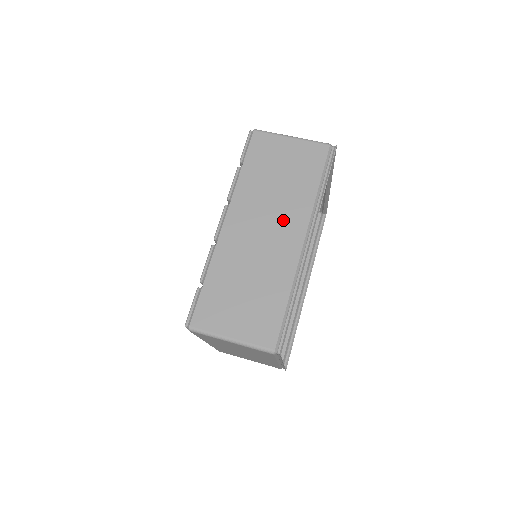
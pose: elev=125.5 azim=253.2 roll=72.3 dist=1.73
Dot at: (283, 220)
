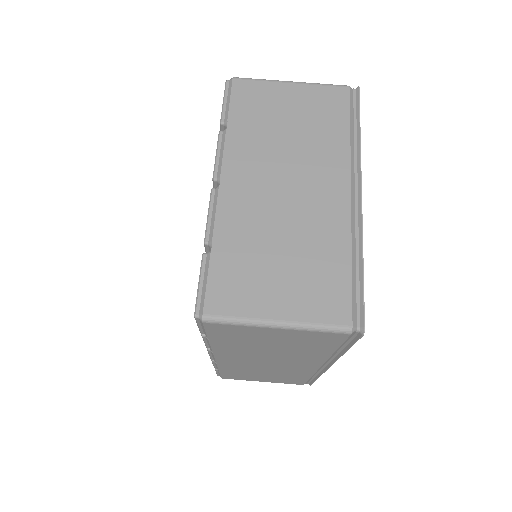
Dot at: (290, 361)
